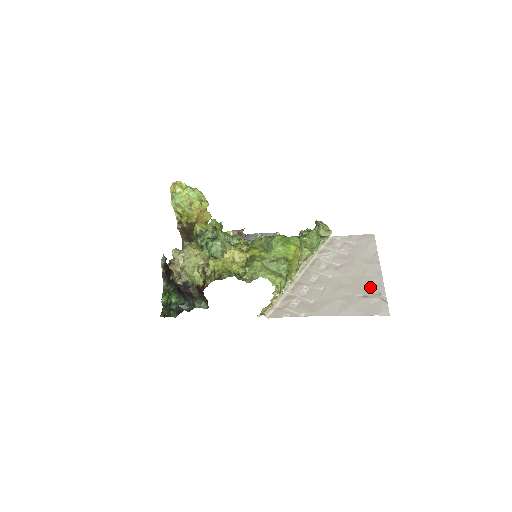
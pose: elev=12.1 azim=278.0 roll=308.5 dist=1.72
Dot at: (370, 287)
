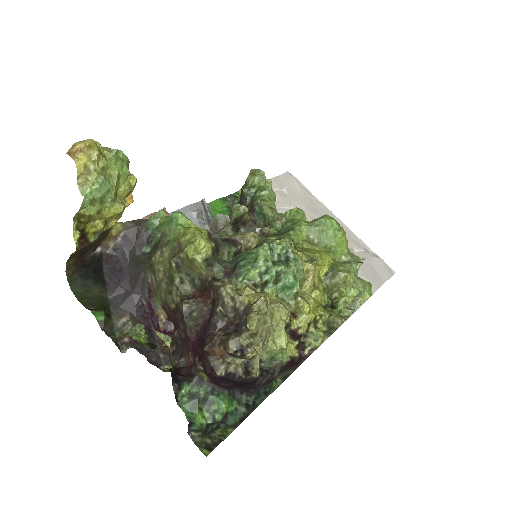
Dot at: (353, 245)
